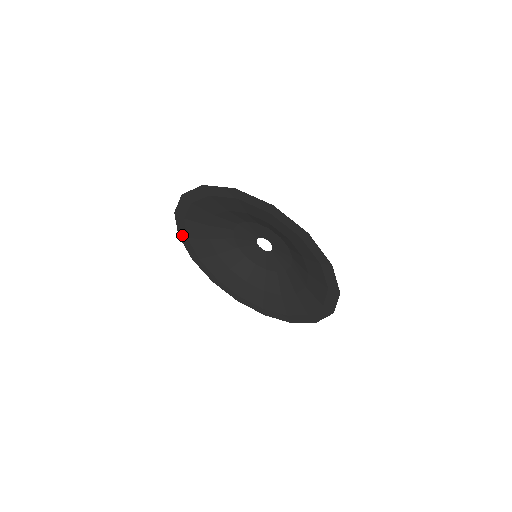
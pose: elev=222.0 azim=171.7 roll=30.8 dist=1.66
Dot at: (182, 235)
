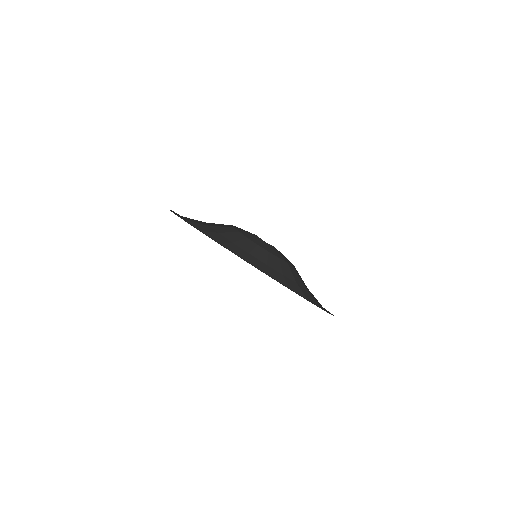
Dot at: occluded
